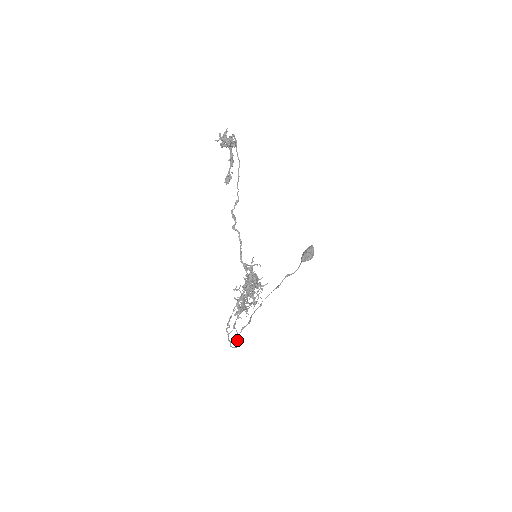
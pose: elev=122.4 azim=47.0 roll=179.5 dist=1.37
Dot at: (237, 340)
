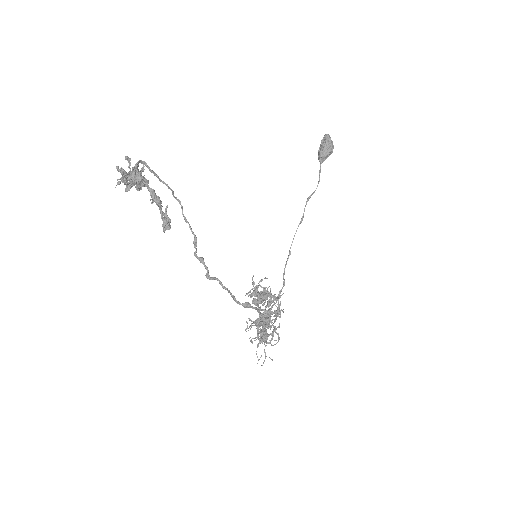
Dot at: occluded
